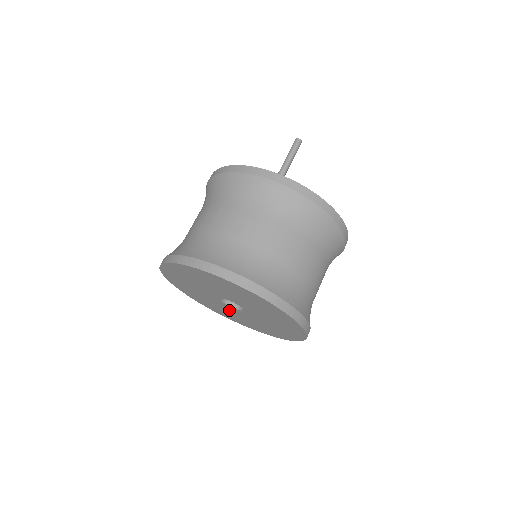
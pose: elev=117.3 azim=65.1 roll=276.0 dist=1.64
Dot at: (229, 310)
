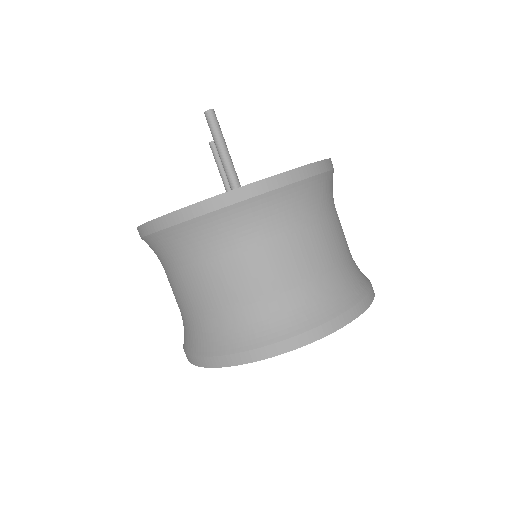
Dot at: occluded
